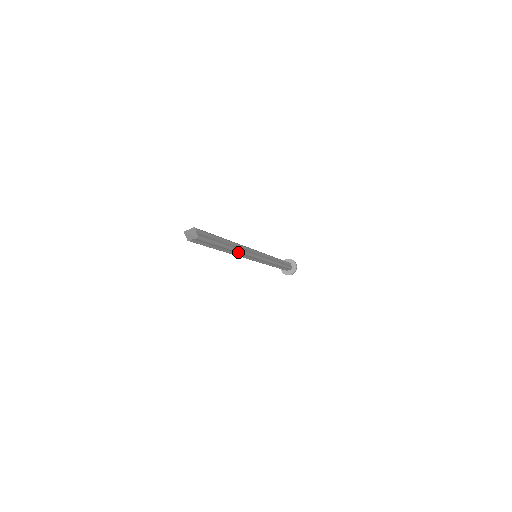
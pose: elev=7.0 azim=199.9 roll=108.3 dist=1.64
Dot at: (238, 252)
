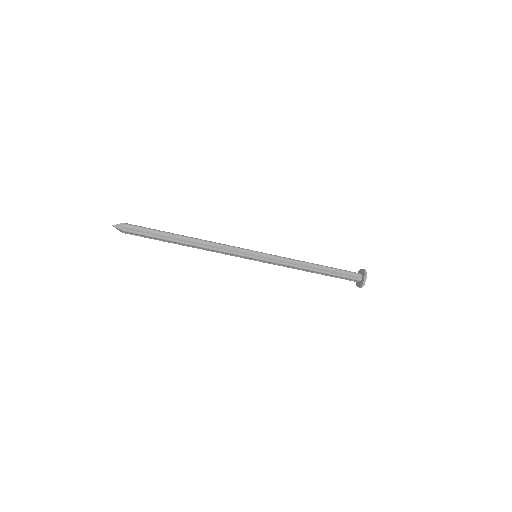
Dot at: (203, 248)
